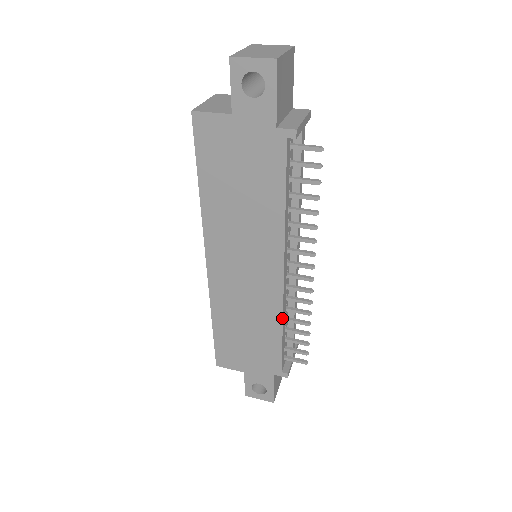
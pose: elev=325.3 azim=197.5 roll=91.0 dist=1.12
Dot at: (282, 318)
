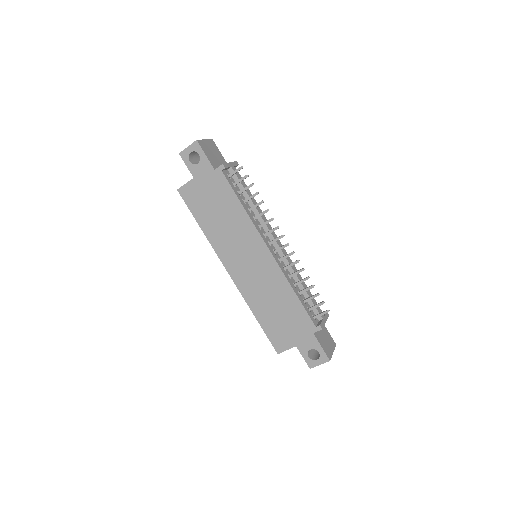
Dot at: (287, 281)
